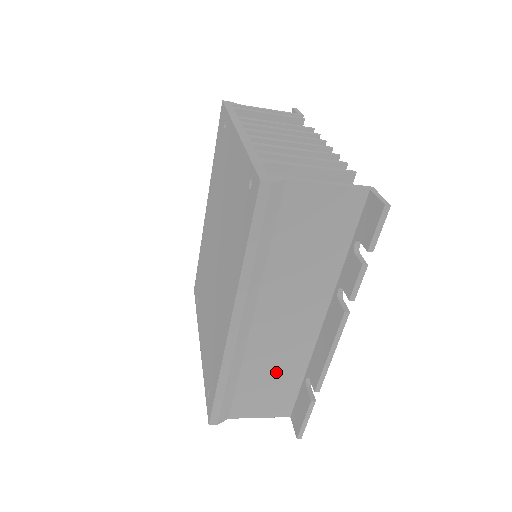
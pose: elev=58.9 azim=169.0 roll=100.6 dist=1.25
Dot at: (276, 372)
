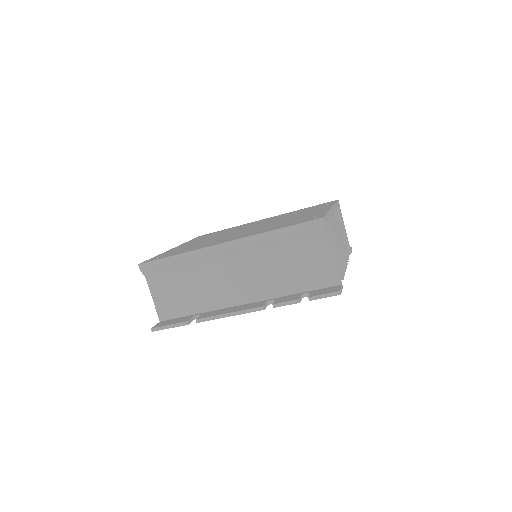
Dot at: (195, 292)
